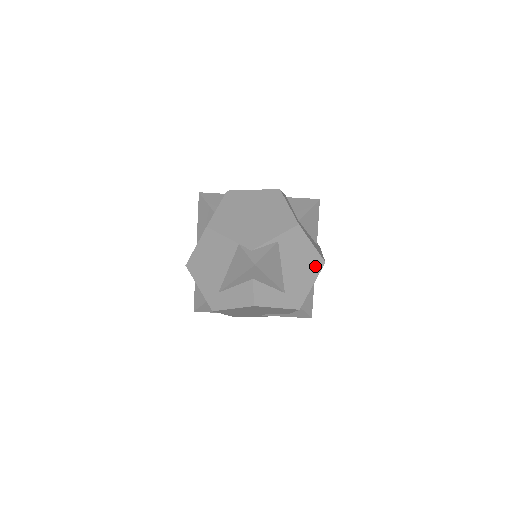
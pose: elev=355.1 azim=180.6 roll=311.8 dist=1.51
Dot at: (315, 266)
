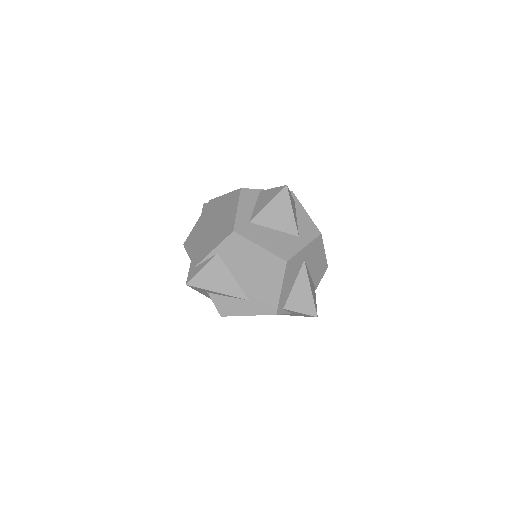
Dot at: (275, 268)
